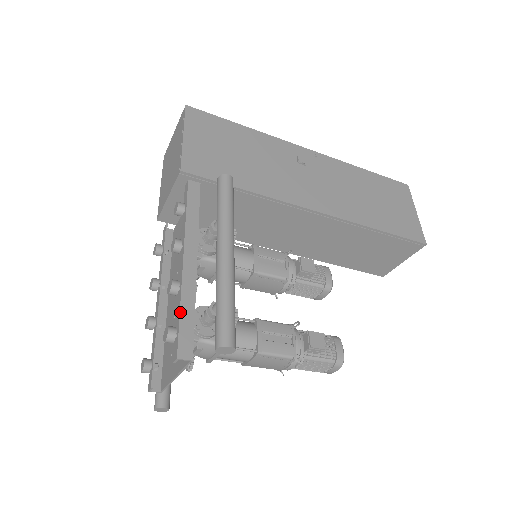
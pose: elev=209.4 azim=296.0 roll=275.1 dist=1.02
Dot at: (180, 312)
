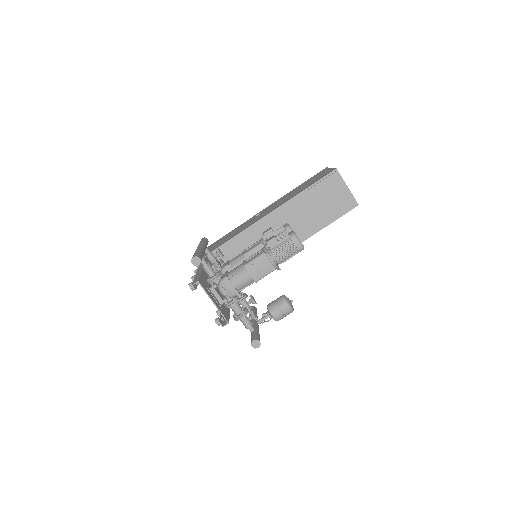
Dot at: occluded
